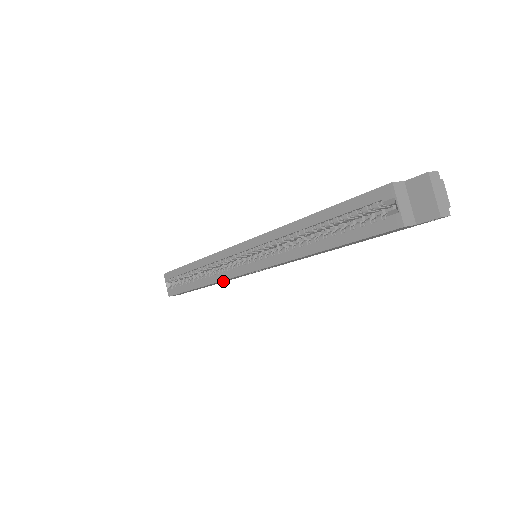
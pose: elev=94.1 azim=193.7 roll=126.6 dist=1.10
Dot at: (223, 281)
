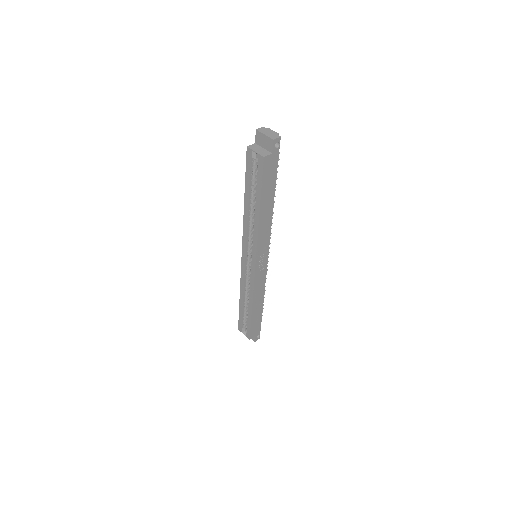
Dot at: (260, 293)
